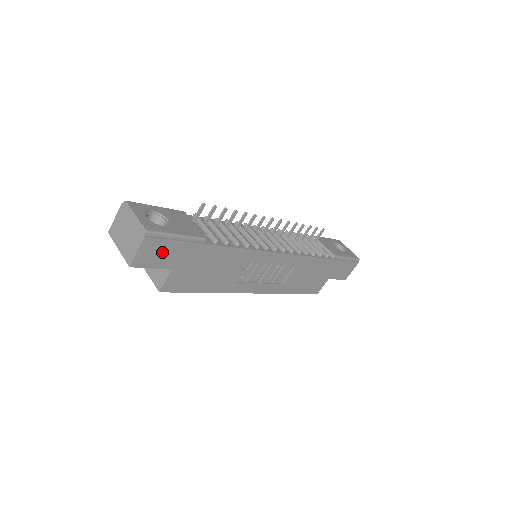
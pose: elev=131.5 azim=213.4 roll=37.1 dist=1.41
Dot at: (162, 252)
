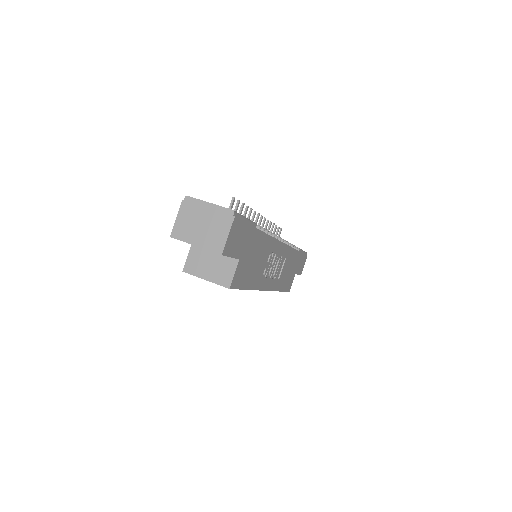
Dot at: (238, 237)
